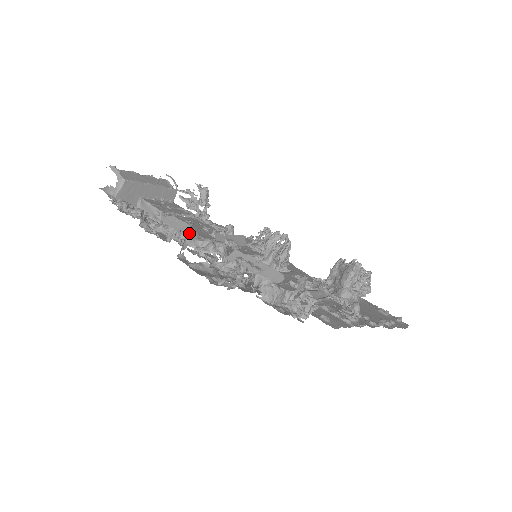
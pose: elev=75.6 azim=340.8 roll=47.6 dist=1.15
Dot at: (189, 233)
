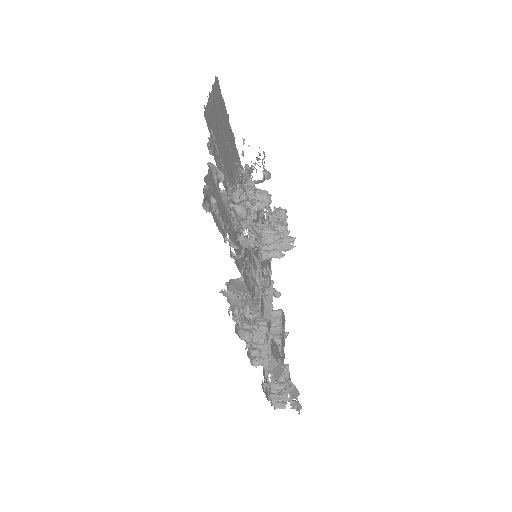
Dot at: occluded
